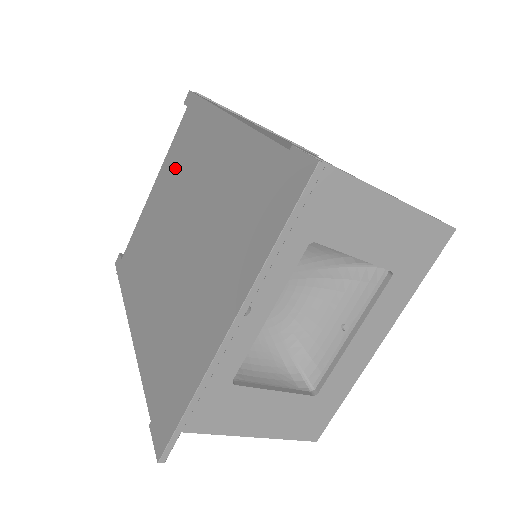
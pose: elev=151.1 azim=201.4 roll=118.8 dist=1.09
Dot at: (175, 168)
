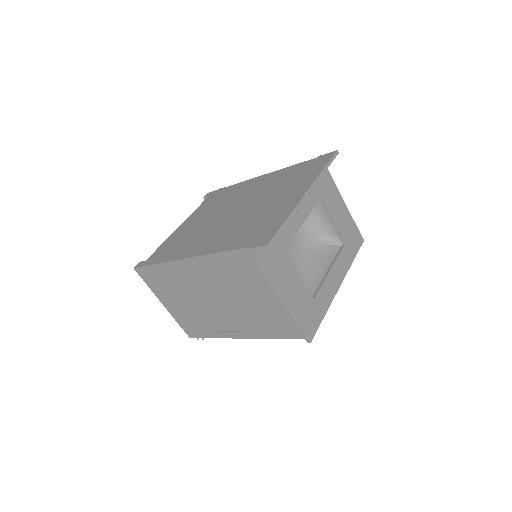
Dot at: (210, 208)
